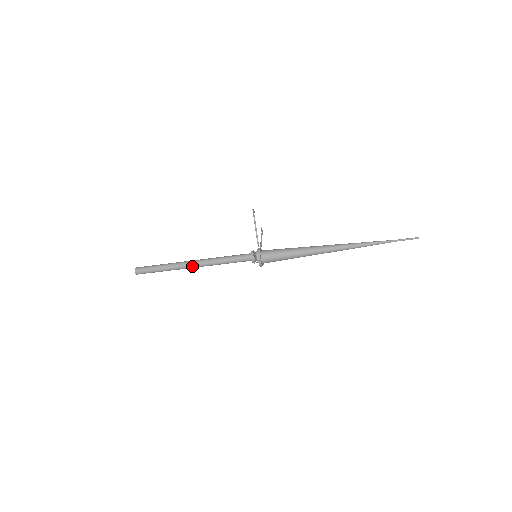
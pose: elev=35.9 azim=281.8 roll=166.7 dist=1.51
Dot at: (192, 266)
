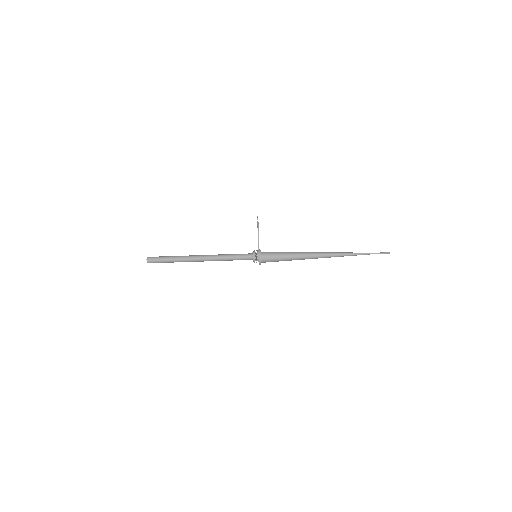
Dot at: (200, 260)
